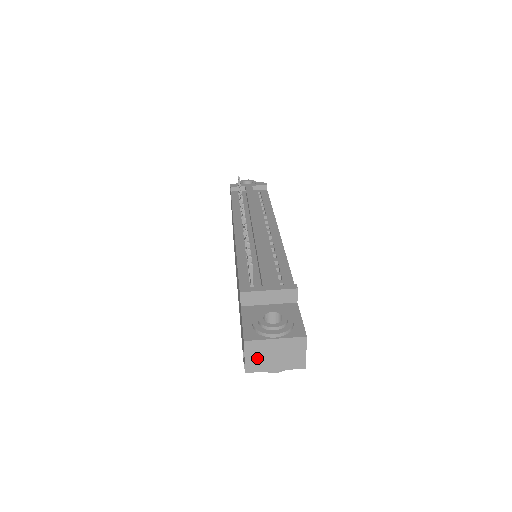
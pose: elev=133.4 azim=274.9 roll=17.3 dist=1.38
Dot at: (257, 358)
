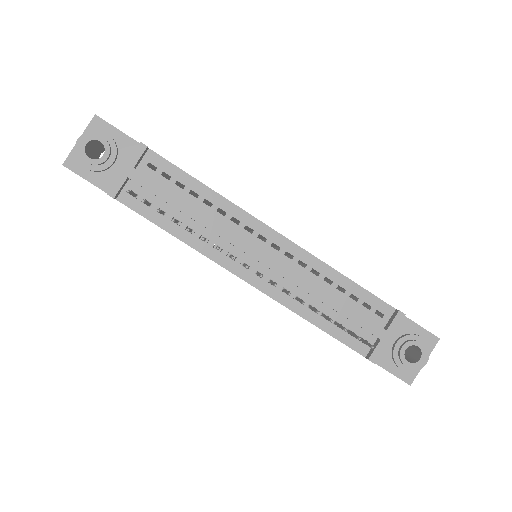
Dot at: occluded
